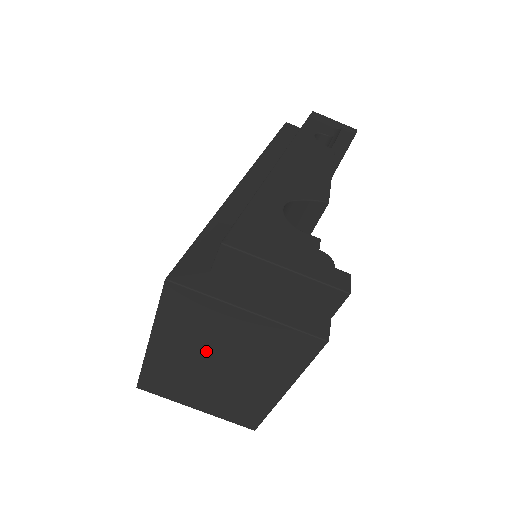
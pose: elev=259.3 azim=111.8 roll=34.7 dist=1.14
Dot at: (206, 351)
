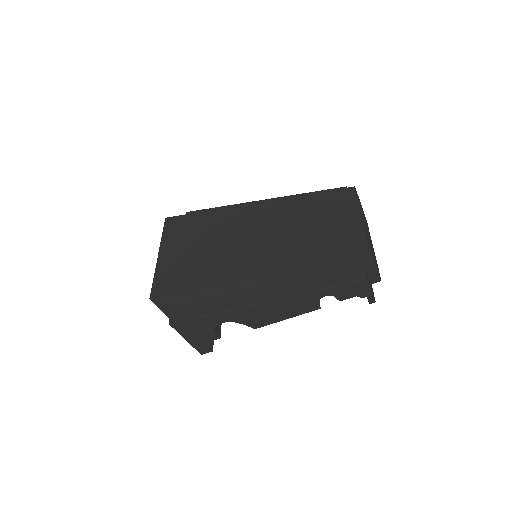
Dot at: occluded
